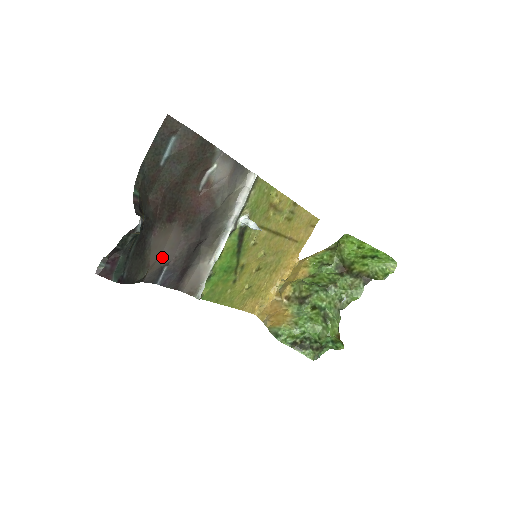
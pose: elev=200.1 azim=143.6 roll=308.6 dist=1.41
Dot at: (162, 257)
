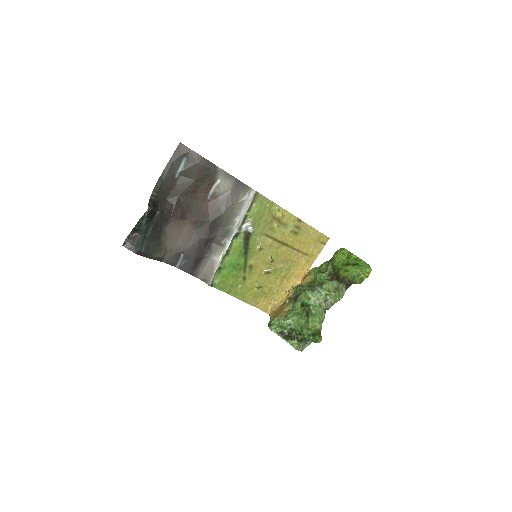
Dot at: (178, 245)
